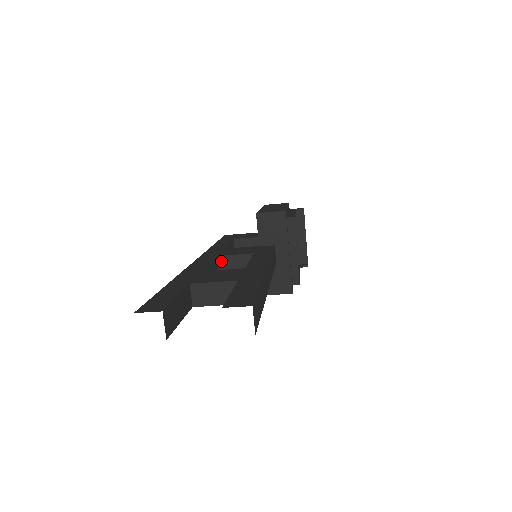
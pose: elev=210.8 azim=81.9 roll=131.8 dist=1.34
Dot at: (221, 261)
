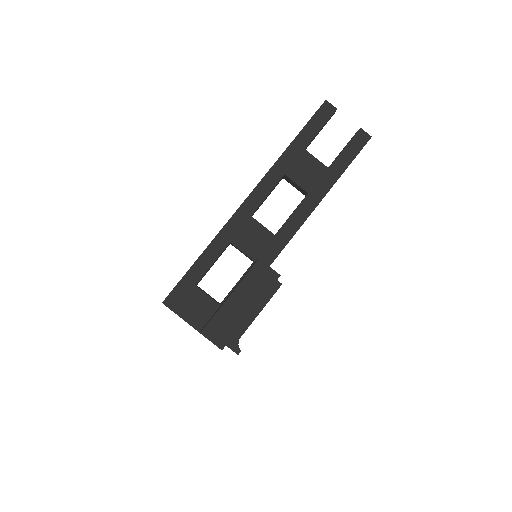
Dot at: occluded
